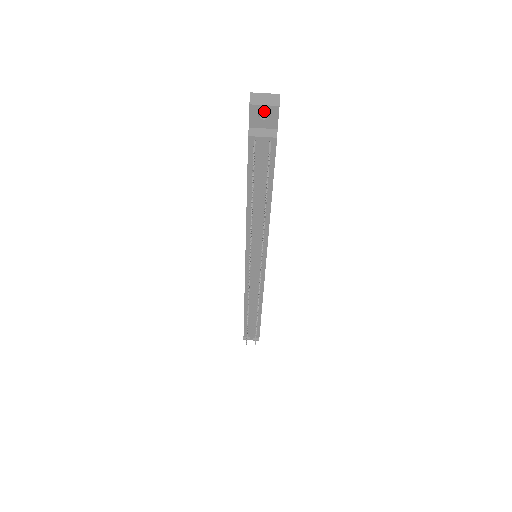
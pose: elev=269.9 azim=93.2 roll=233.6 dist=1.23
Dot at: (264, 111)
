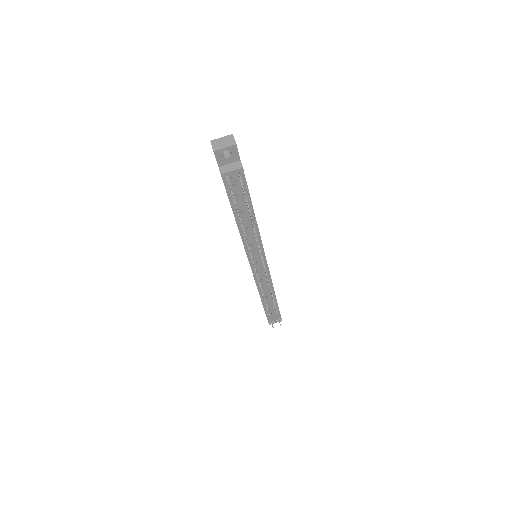
Dot at: (225, 150)
